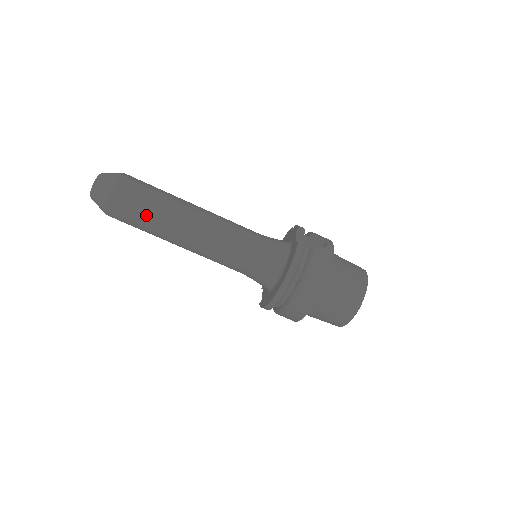
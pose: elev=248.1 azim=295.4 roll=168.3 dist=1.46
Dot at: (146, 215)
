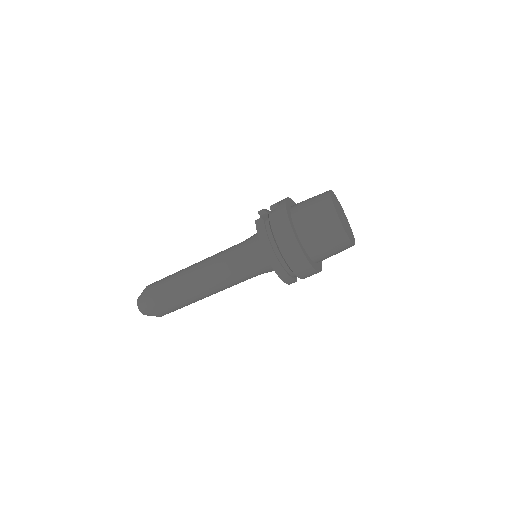
Dot at: (171, 297)
